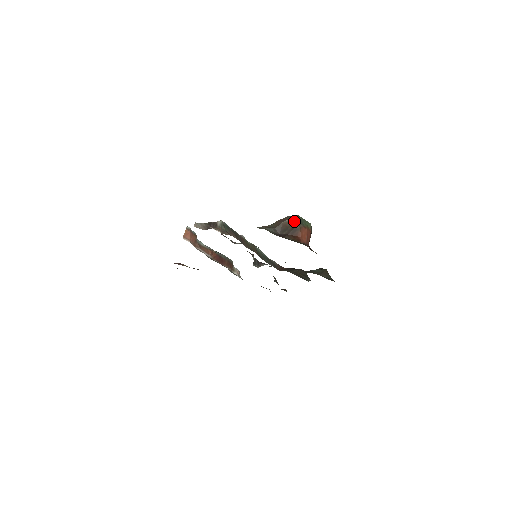
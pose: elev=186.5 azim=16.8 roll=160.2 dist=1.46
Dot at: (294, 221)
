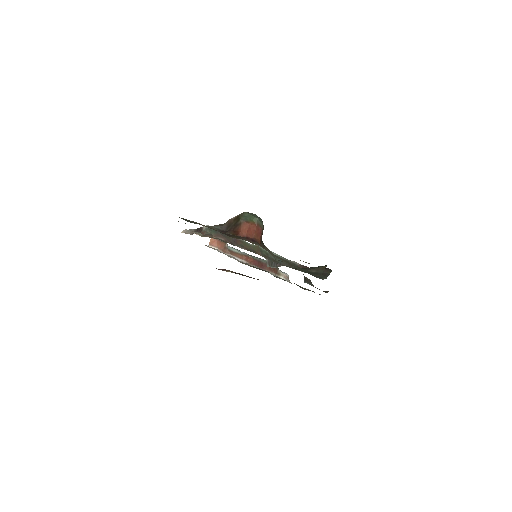
Dot at: (238, 217)
